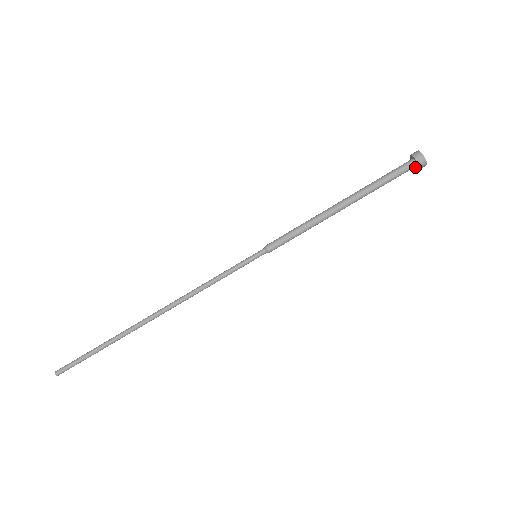
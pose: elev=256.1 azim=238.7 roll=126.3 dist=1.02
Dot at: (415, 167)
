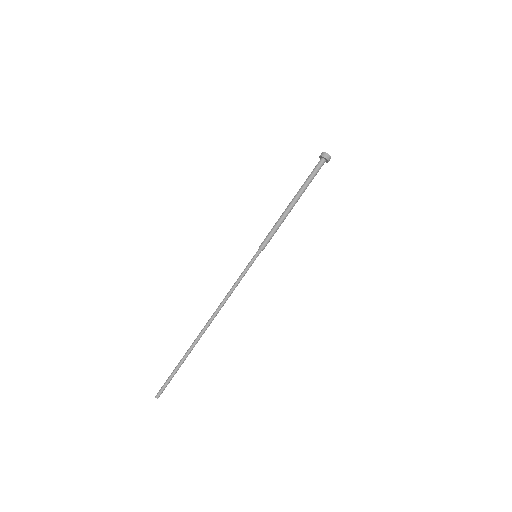
Dot at: occluded
